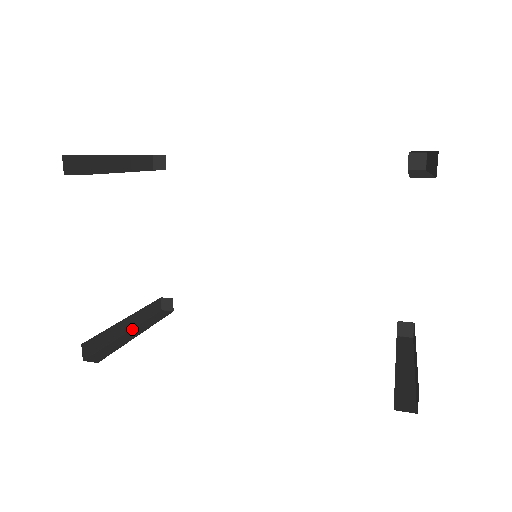
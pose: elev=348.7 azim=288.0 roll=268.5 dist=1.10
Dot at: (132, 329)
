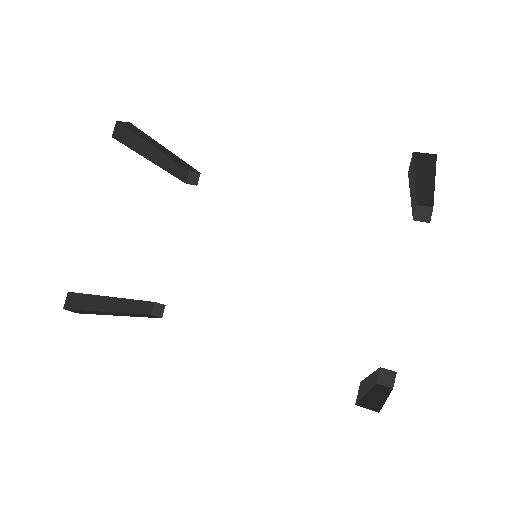
Dot at: (118, 312)
